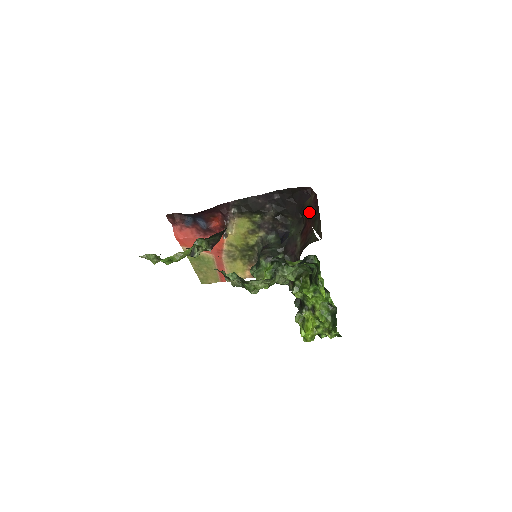
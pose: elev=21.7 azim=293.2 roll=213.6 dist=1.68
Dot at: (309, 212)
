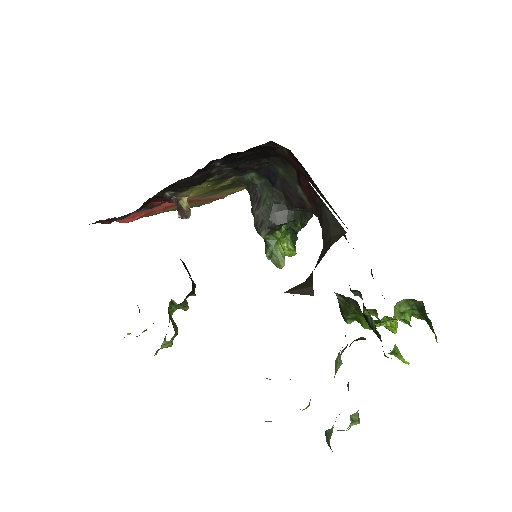
Dot at: occluded
